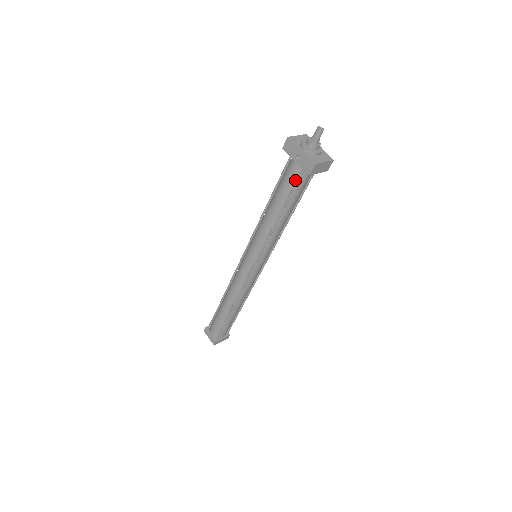
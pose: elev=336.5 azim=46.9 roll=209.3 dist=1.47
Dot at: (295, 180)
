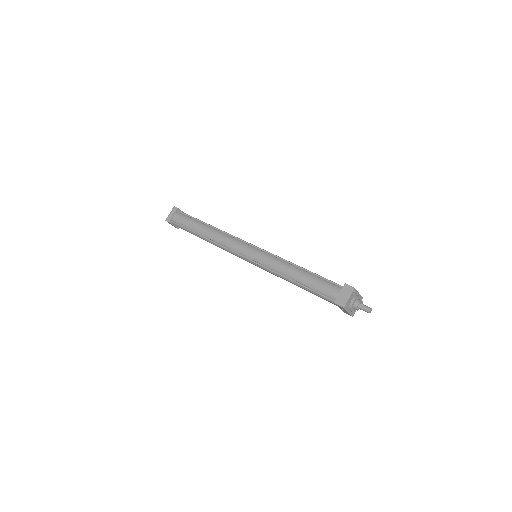
Dot at: occluded
